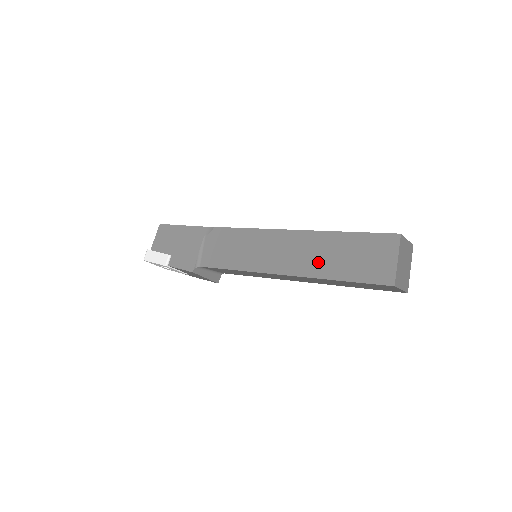
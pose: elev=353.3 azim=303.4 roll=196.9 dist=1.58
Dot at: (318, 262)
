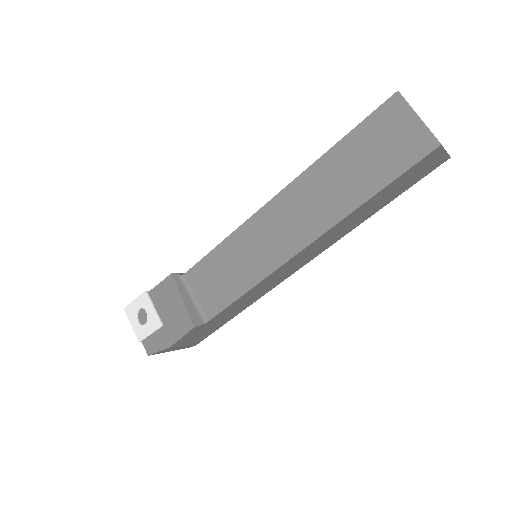
Dot at: occluded
